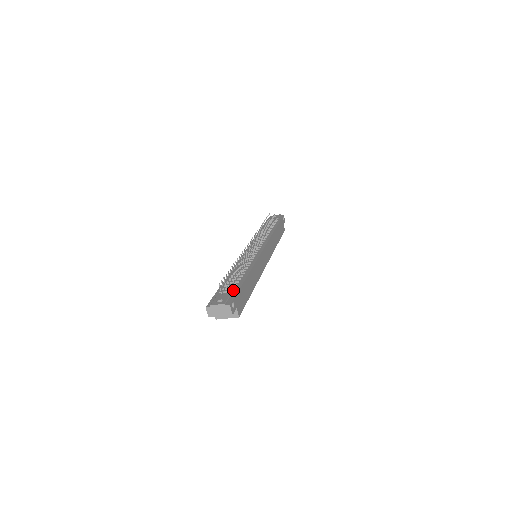
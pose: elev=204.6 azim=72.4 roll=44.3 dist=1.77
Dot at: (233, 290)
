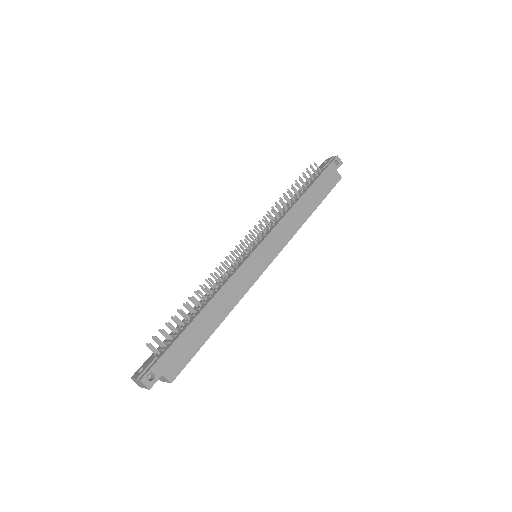
Dot at: (163, 349)
